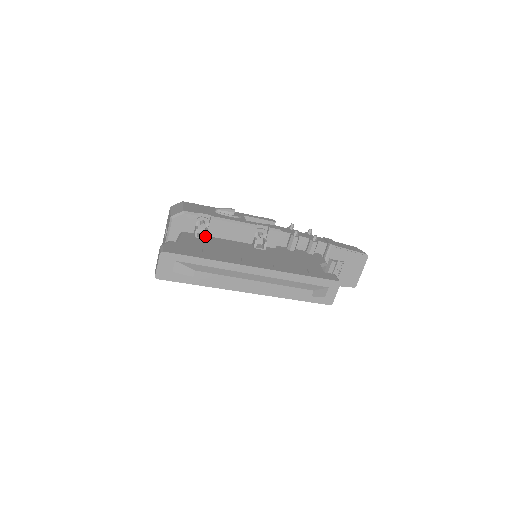
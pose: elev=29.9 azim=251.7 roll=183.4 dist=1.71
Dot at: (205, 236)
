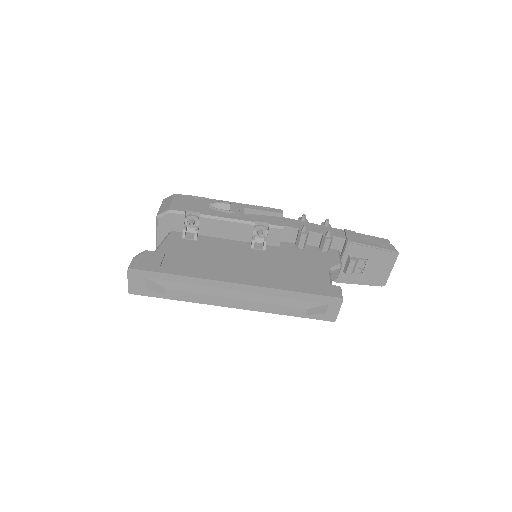
Dot at: (194, 237)
